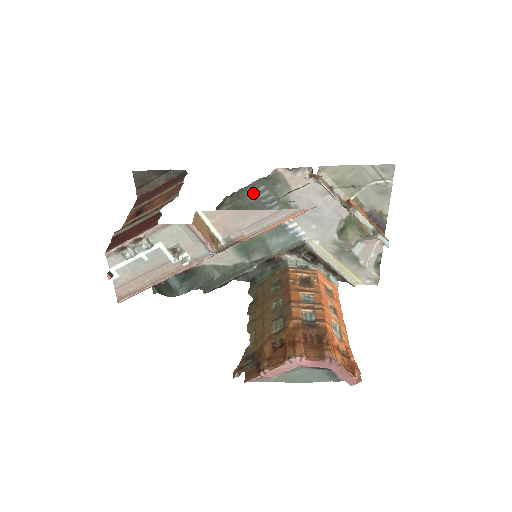
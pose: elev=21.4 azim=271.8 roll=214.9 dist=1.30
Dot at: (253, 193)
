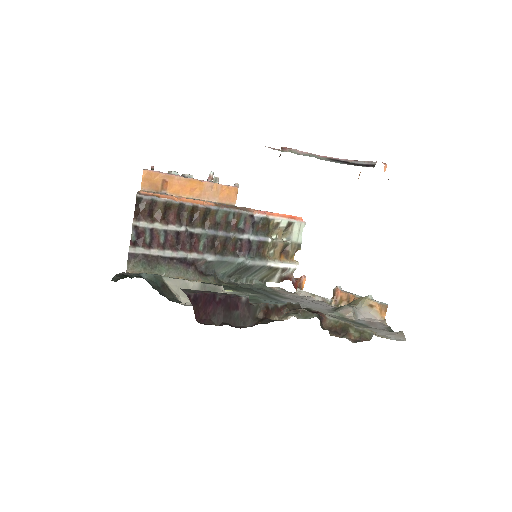
Dot at: (247, 288)
